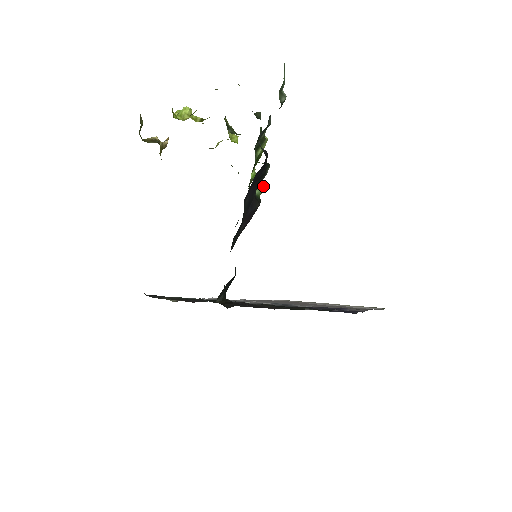
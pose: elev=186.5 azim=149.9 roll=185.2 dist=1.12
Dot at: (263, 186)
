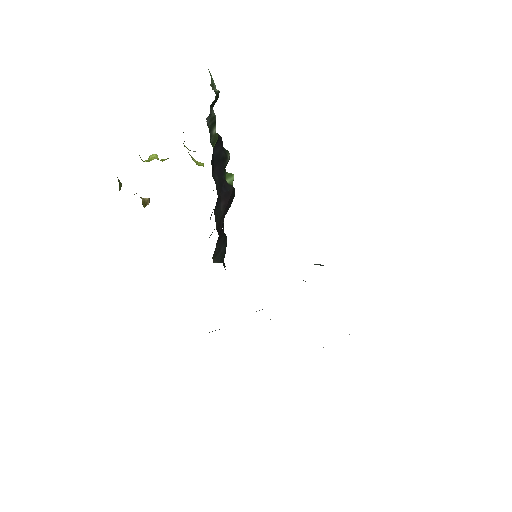
Dot at: (232, 176)
